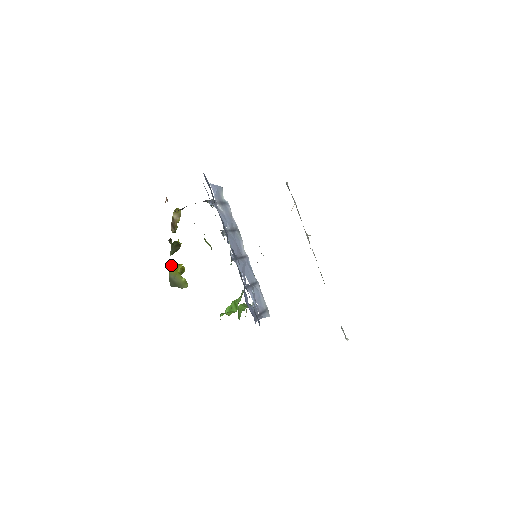
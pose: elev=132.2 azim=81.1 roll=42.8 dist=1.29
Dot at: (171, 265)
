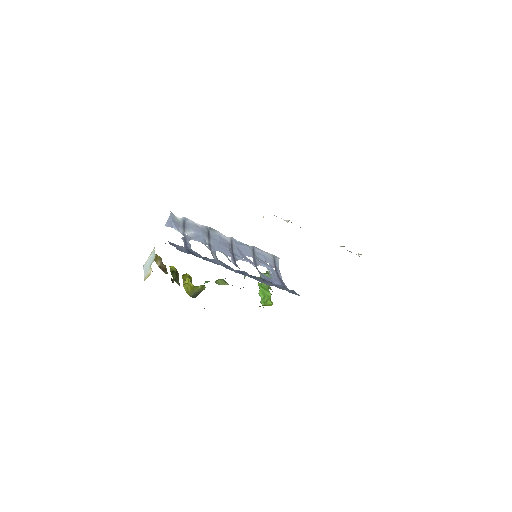
Dot at: (185, 289)
